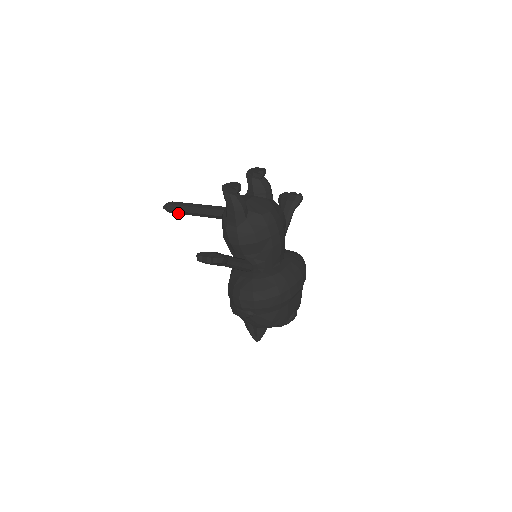
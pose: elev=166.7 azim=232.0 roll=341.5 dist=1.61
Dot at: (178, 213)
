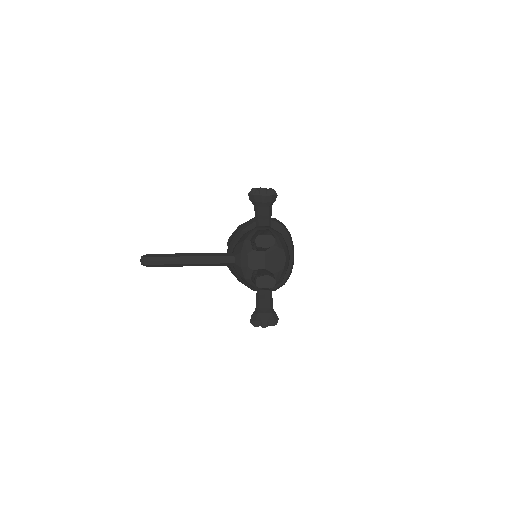
Dot at: occluded
